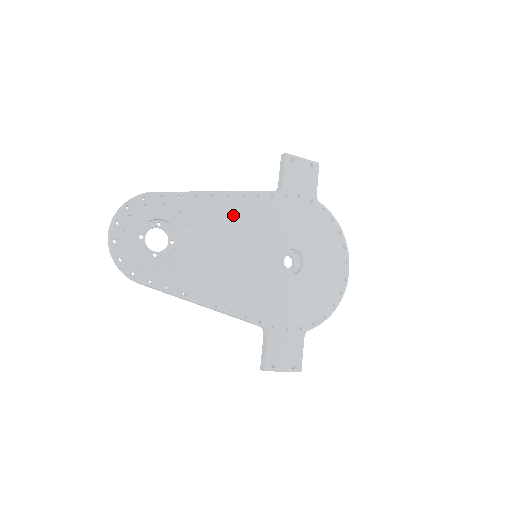
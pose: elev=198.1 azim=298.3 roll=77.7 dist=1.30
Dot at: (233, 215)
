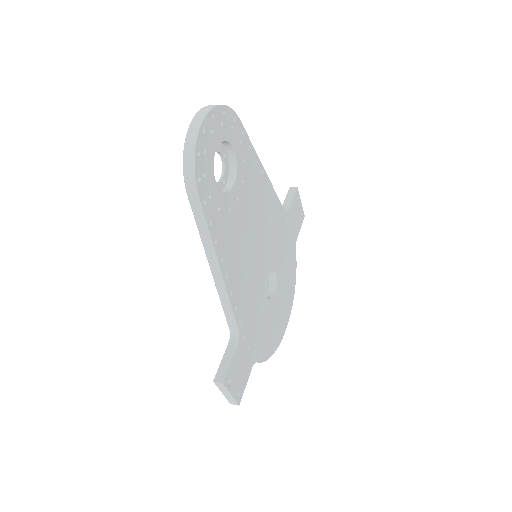
Dot at: (264, 202)
